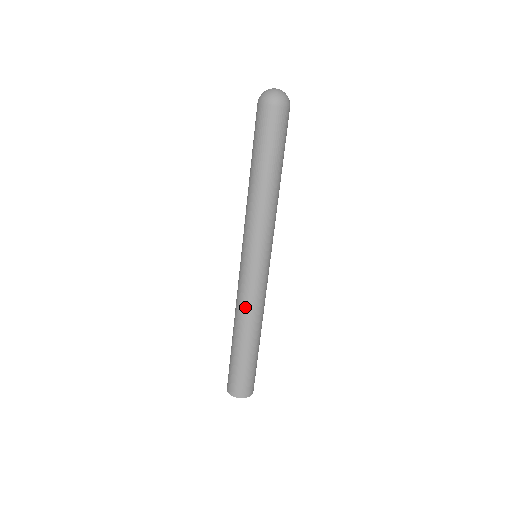
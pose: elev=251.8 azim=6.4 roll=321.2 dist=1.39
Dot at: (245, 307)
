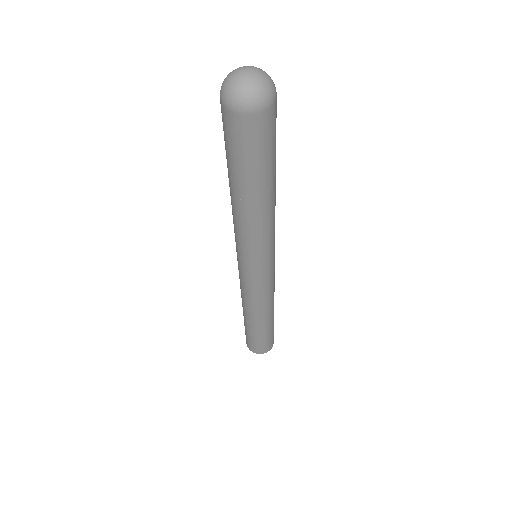
Dot at: (266, 302)
